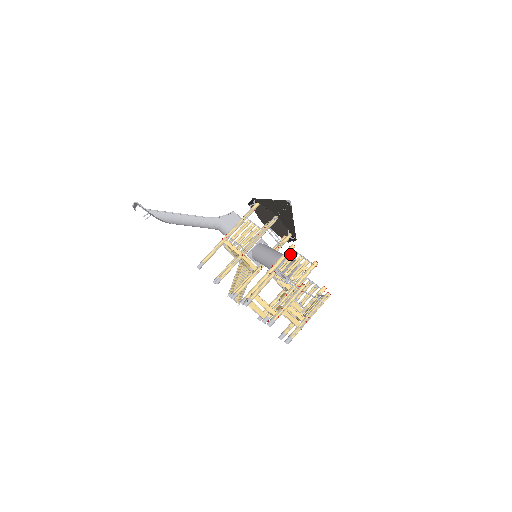
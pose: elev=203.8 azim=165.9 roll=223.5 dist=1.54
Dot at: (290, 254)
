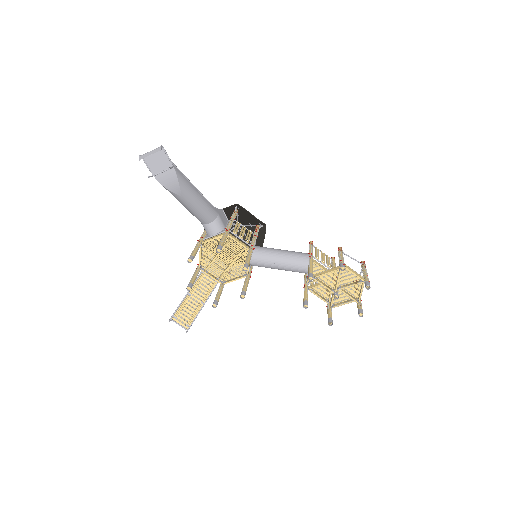
Dot at: occluded
